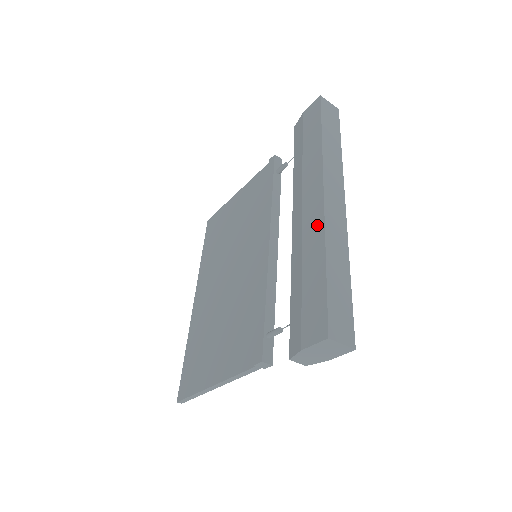
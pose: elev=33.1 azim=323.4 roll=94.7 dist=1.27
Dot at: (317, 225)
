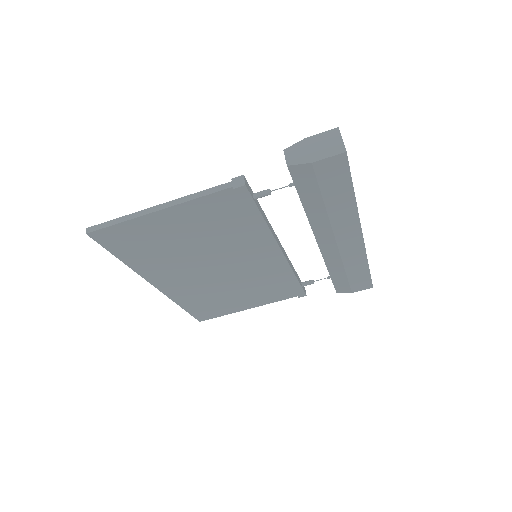
Dot at: occluded
